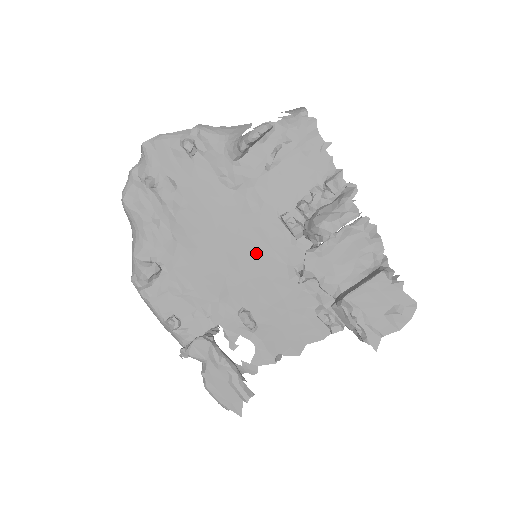
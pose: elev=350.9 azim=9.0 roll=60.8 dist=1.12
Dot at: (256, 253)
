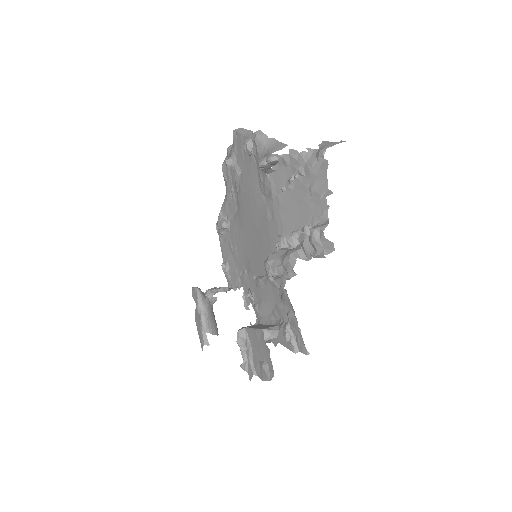
Dot at: (264, 253)
